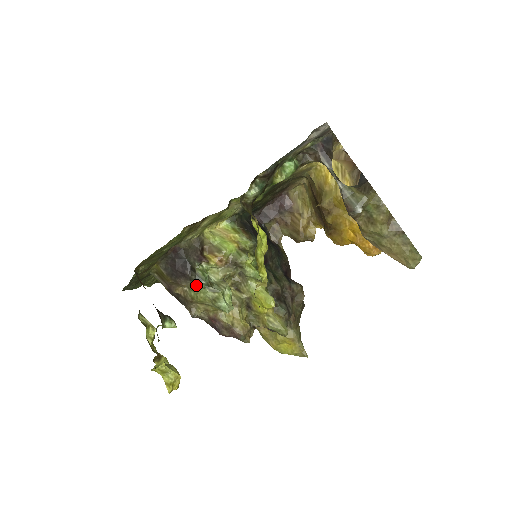
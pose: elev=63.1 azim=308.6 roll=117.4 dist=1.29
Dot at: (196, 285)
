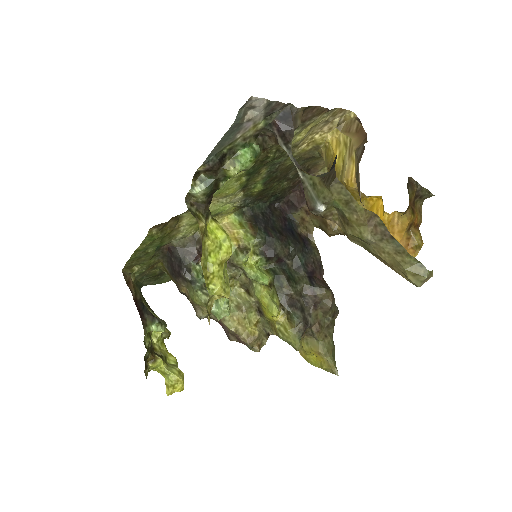
Dot at: (191, 287)
